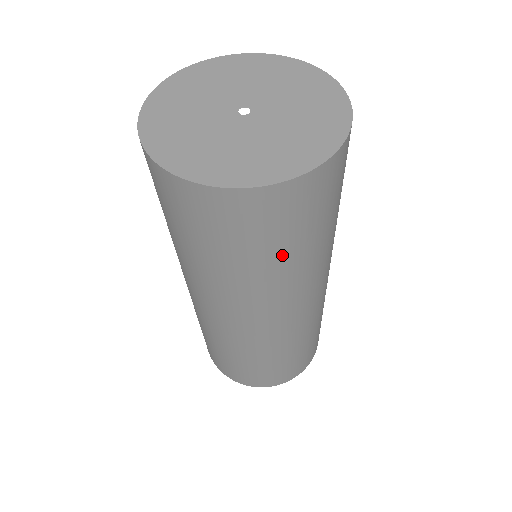
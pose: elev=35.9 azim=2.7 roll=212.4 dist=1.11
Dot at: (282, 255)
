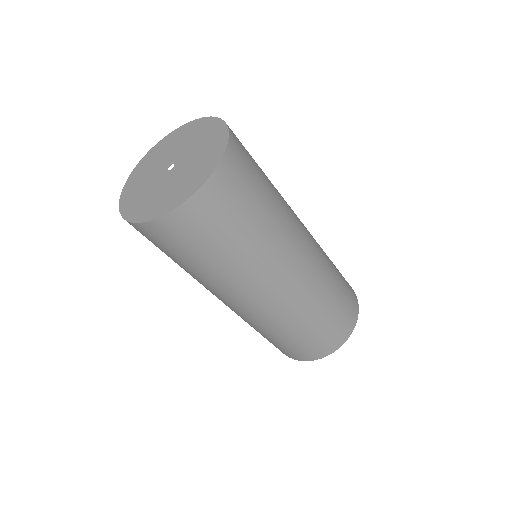
Dot at: (230, 246)
